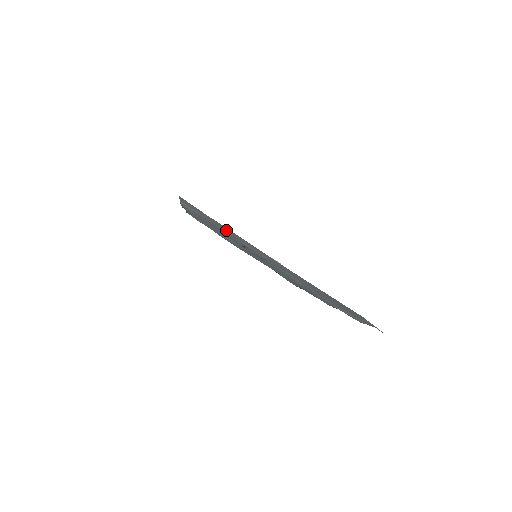
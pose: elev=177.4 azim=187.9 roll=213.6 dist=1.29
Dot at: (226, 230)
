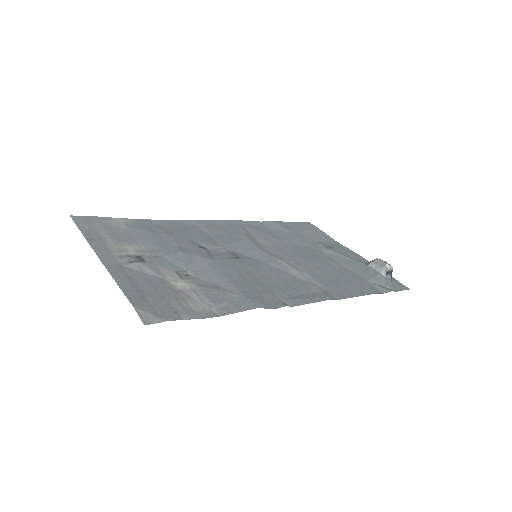
Dot at: (103, 235)
